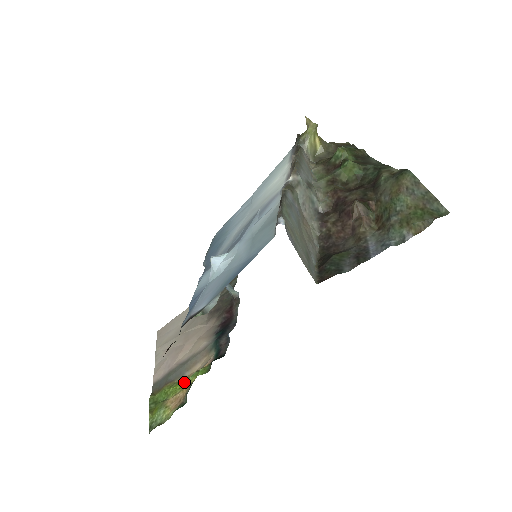
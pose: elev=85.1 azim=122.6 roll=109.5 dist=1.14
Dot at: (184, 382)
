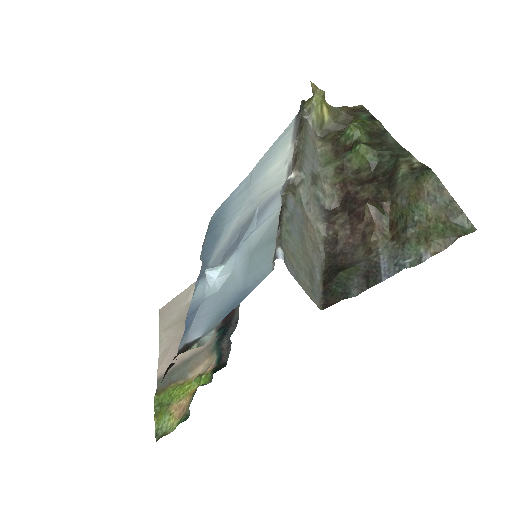
Dot at: (187, 386)
